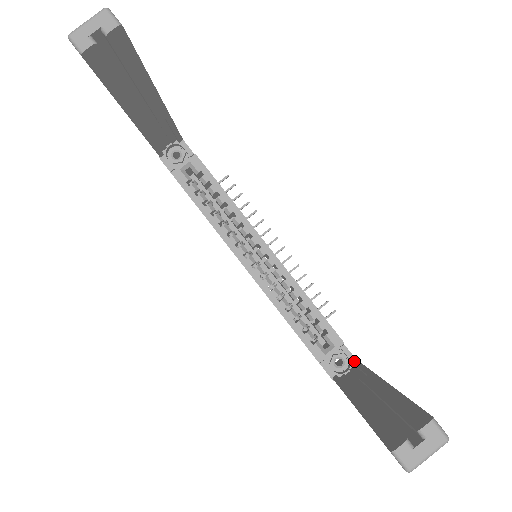
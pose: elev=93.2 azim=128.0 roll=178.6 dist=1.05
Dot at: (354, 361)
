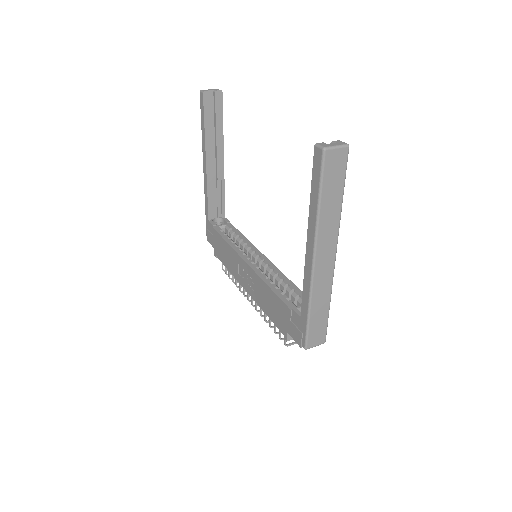
Dot at: occluded
